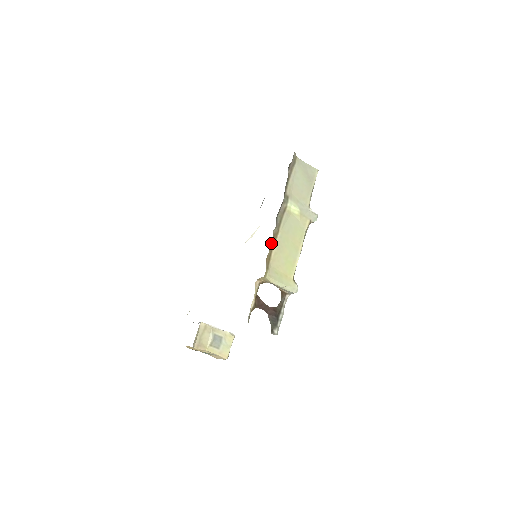
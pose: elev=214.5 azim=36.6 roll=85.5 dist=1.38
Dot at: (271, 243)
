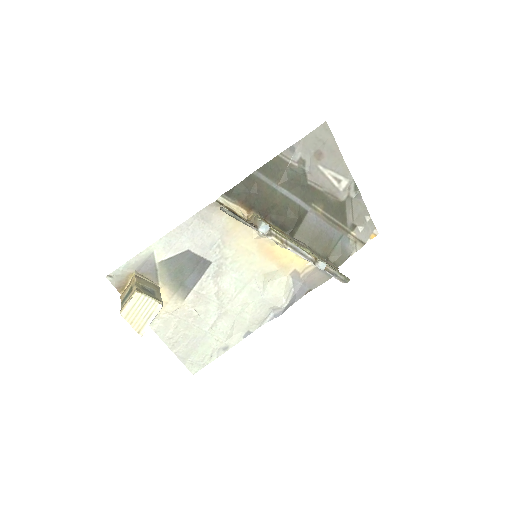
Dot at: (277, 226)
